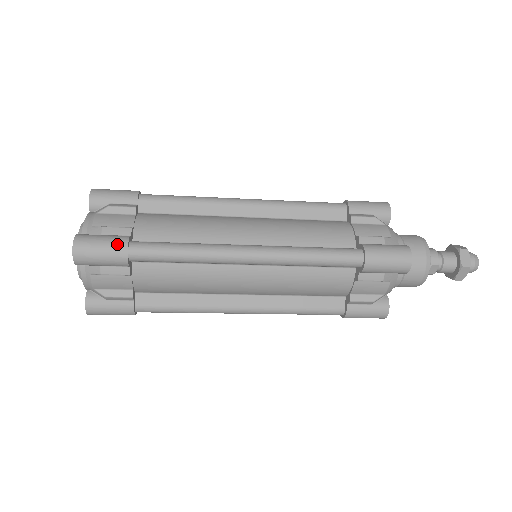
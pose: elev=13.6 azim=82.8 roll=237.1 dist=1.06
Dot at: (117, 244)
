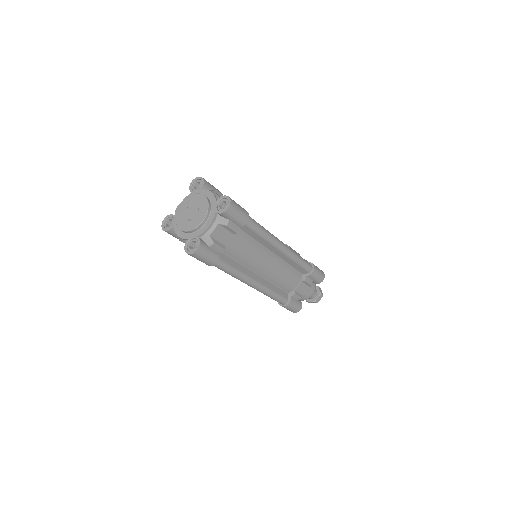
Dot at: (245, 210)
